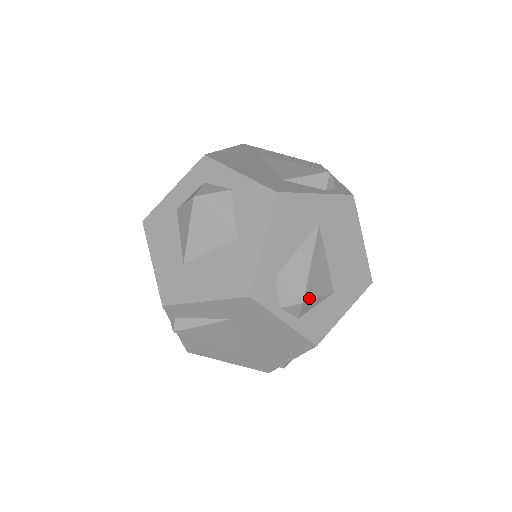
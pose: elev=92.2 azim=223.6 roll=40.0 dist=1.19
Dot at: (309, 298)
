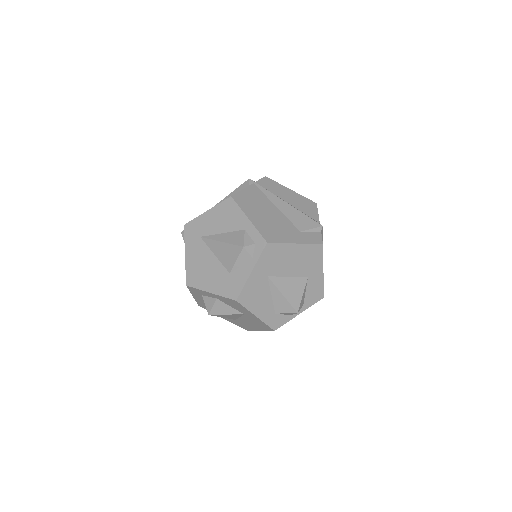
Dot at: (298, 306)
